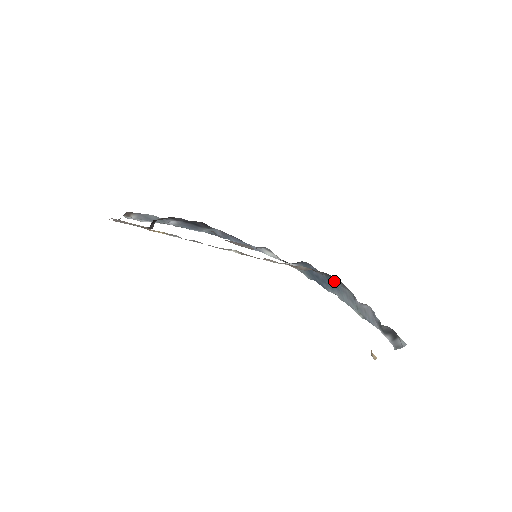
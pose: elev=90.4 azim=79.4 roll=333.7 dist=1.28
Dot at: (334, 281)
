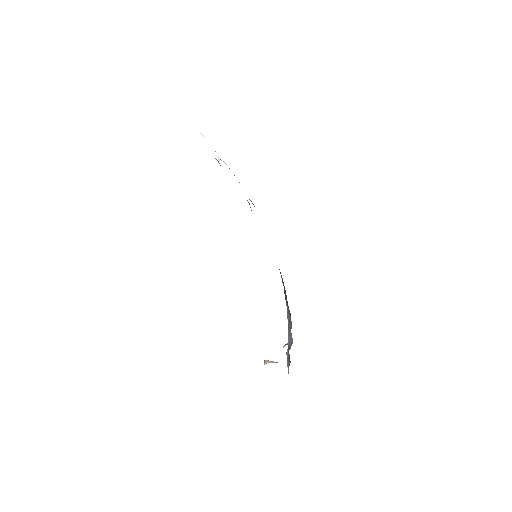
Dot at: occluded
